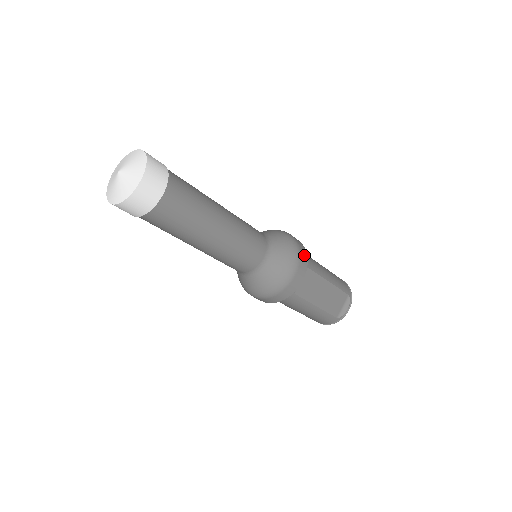
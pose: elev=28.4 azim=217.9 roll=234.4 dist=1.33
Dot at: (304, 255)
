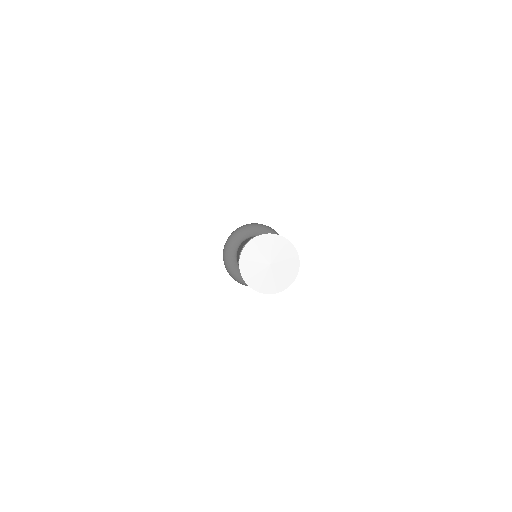
Dot at: occluded
